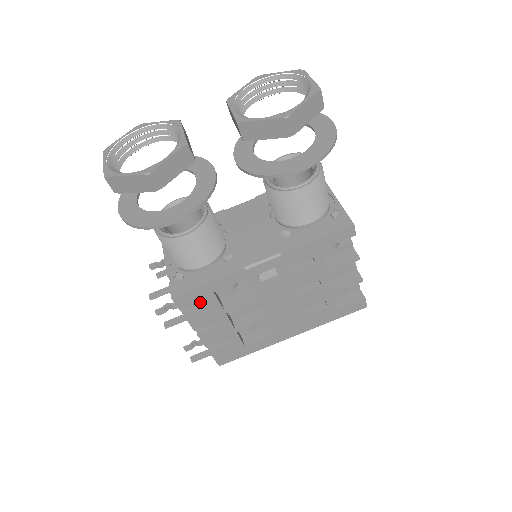
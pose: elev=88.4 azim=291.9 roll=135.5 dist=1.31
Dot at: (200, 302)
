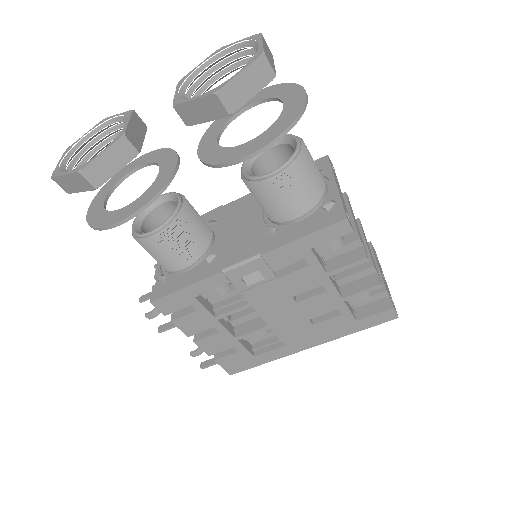
Dot at: (183, 307)
